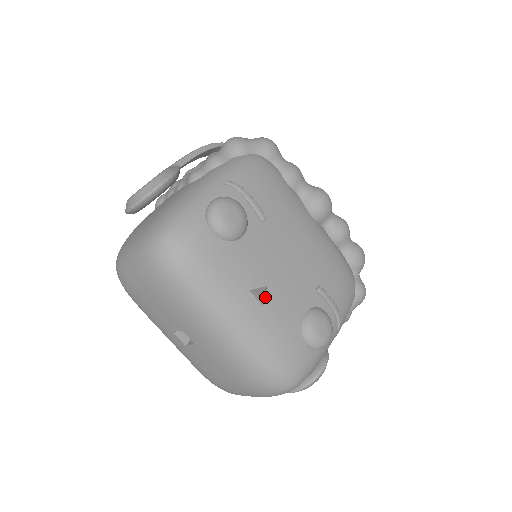
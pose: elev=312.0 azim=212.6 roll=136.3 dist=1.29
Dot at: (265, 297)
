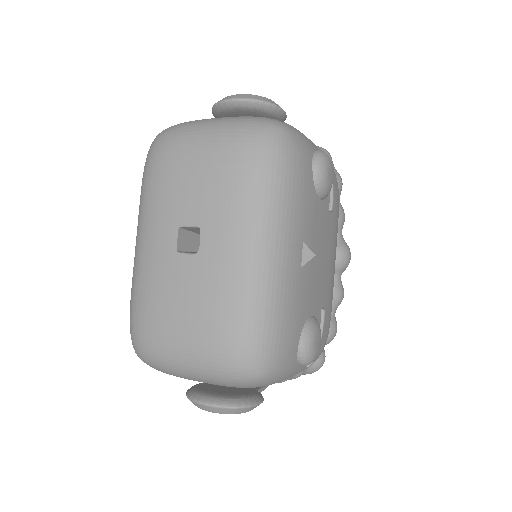
Dot at: occluded
